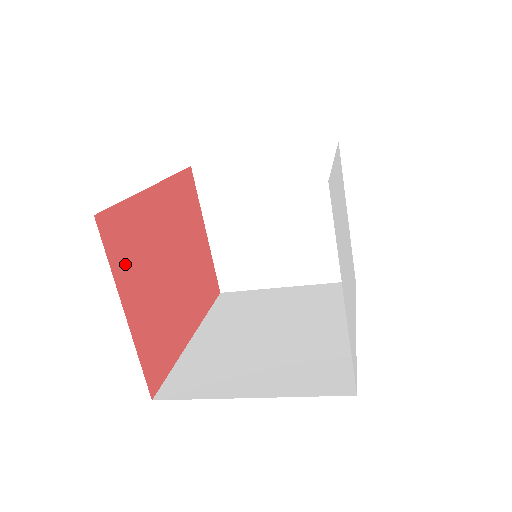
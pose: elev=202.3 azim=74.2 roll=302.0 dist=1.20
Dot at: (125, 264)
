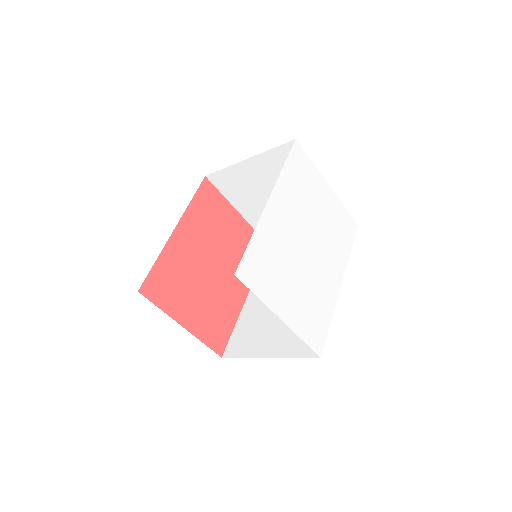
Dot at: (171, 299)
